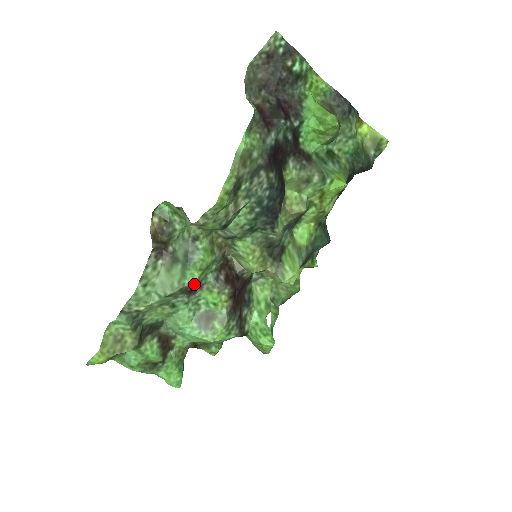
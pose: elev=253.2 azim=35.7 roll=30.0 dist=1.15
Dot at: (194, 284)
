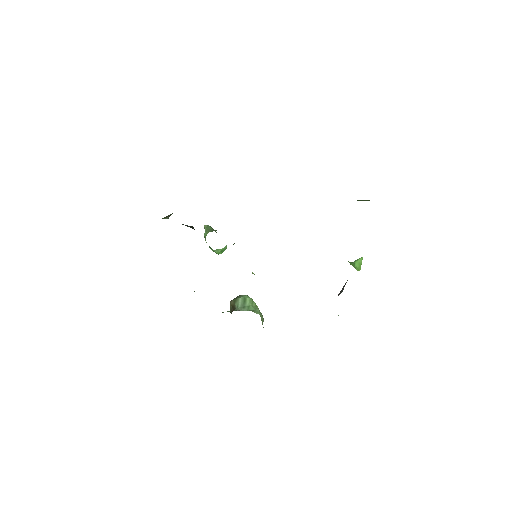
Dot at: occluded
